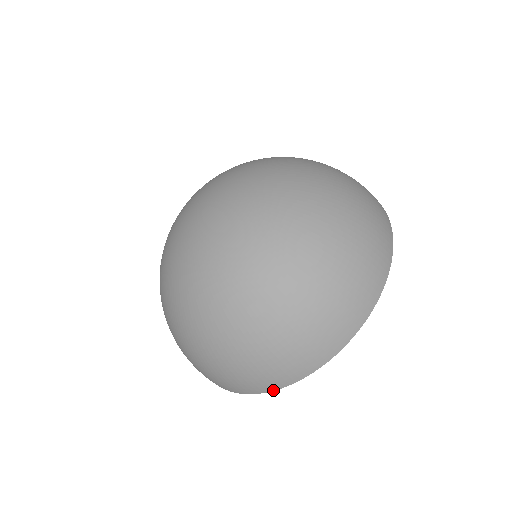
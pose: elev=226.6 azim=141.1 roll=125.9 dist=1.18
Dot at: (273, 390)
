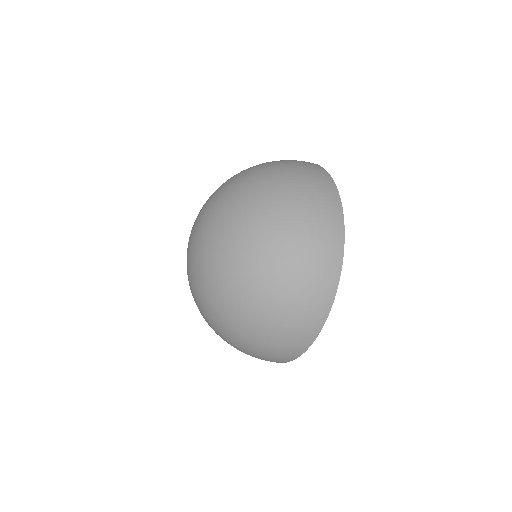
Dot at: occluded
